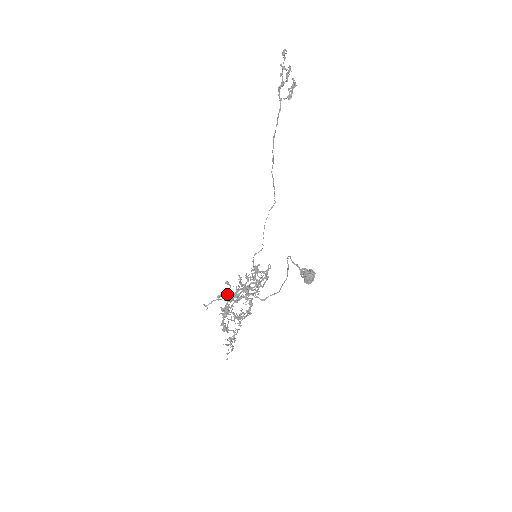
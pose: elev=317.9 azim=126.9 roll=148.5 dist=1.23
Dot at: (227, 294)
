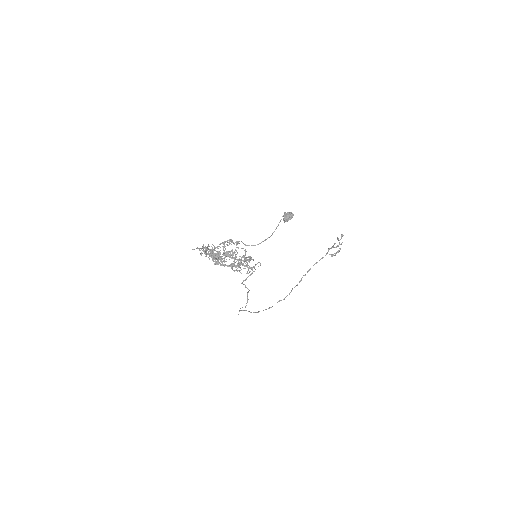
Dot at: occluded
